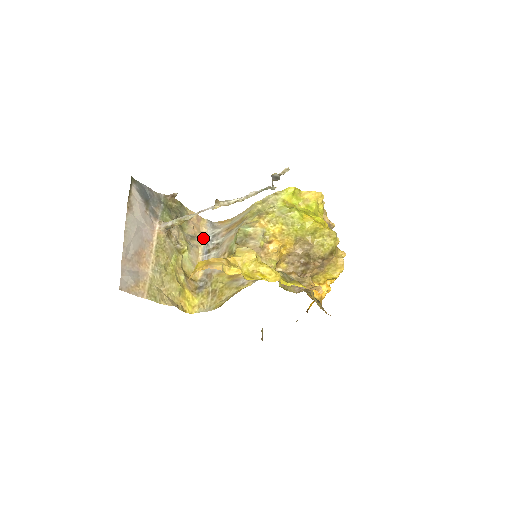
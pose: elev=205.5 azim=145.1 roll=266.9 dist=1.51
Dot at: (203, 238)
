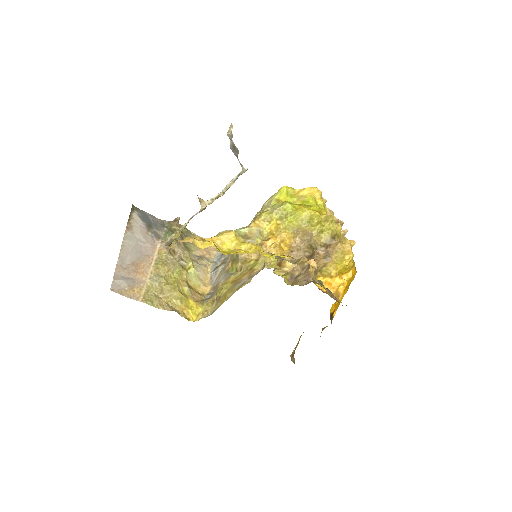
Dot at: (213, 259)
